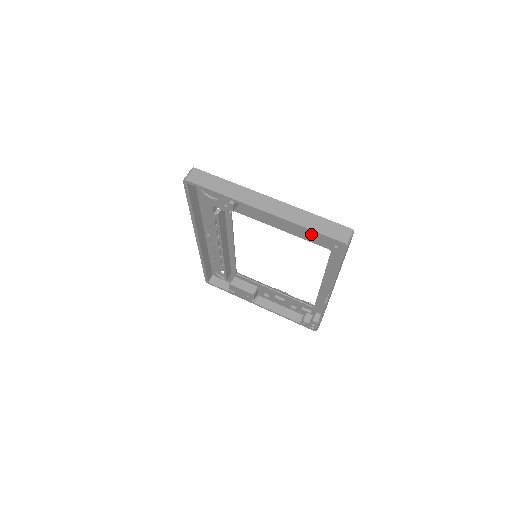
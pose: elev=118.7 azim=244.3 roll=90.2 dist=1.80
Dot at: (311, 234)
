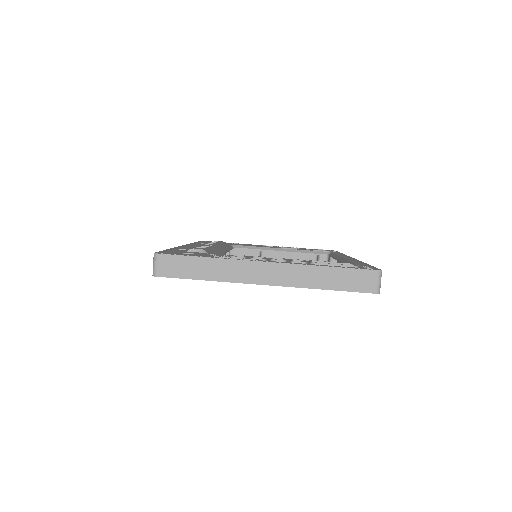
Dot at: occluded
